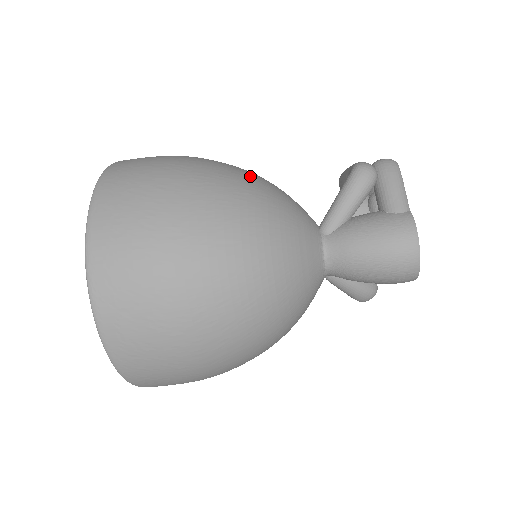
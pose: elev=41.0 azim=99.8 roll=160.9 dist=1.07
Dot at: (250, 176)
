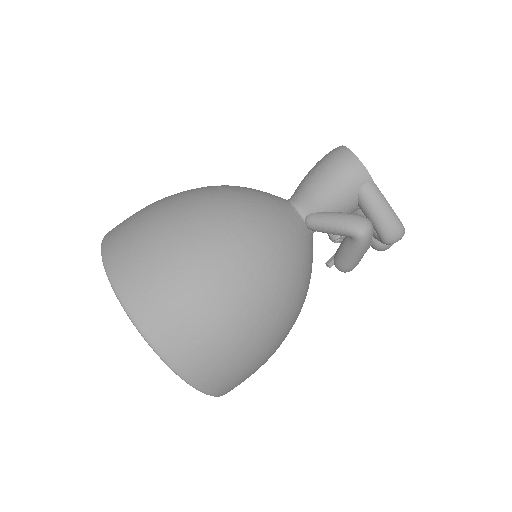
Dot at: occluded
